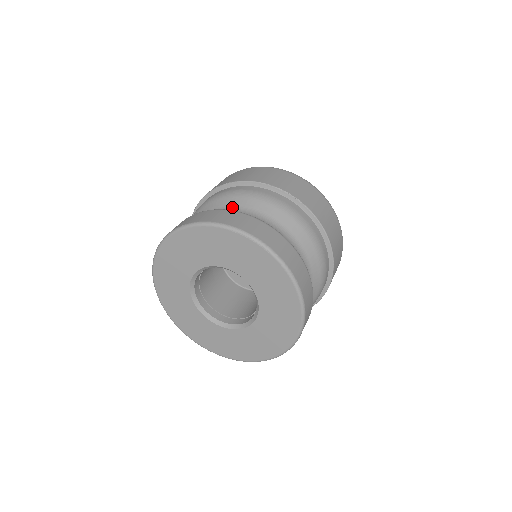
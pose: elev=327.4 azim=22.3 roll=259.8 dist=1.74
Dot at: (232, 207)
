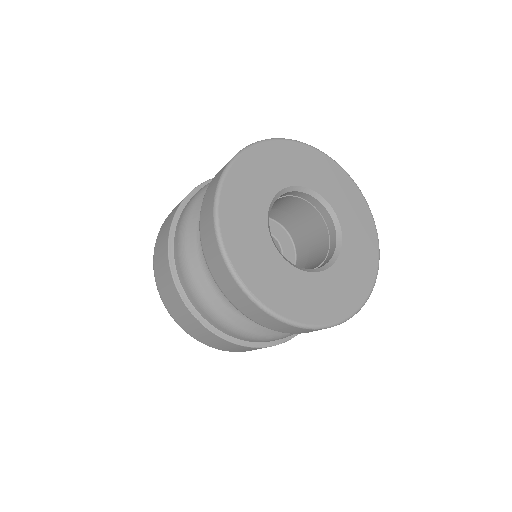
Dot at: occluded
